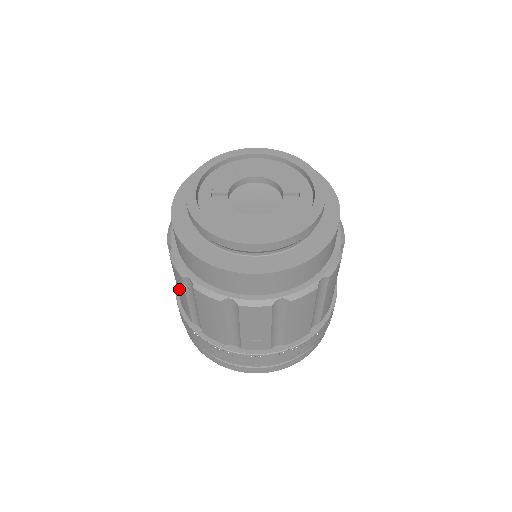
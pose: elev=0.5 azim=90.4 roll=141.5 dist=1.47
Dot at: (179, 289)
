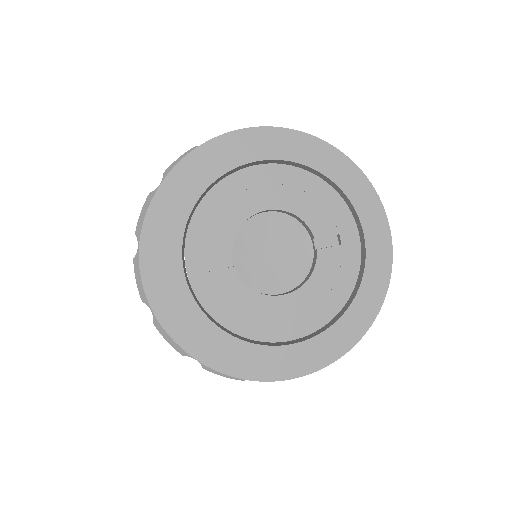
Dot at: occluded
